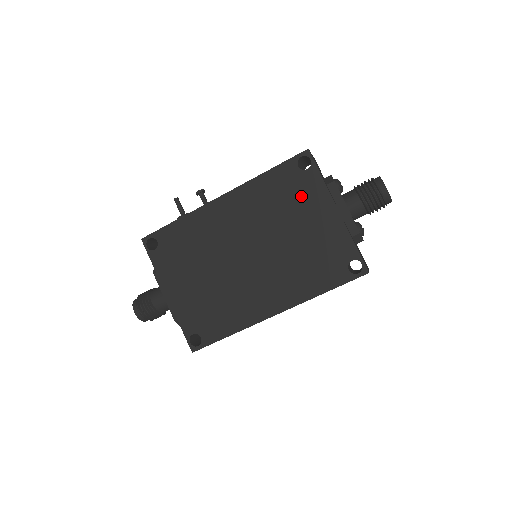
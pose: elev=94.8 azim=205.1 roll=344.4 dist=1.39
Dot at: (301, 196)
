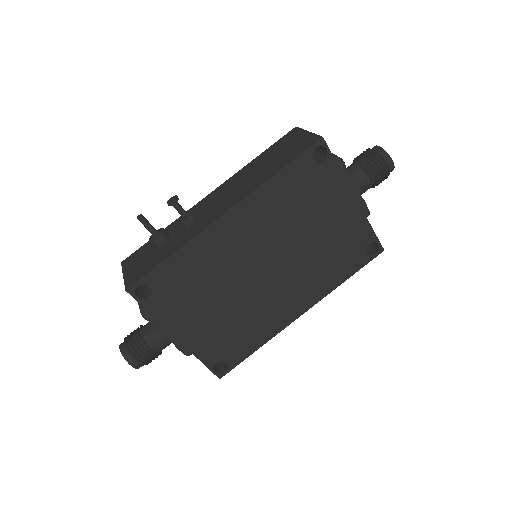
Dot at: (319, 193)
